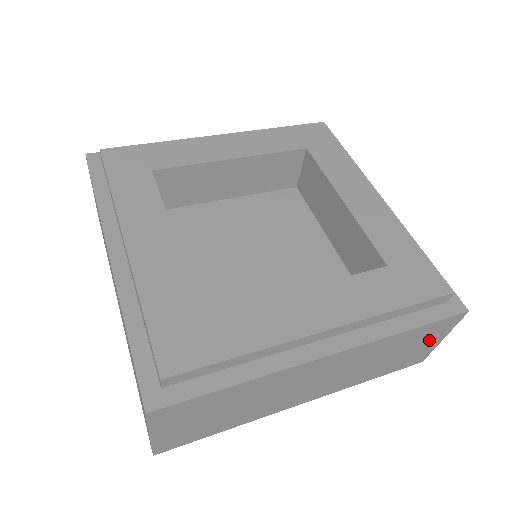
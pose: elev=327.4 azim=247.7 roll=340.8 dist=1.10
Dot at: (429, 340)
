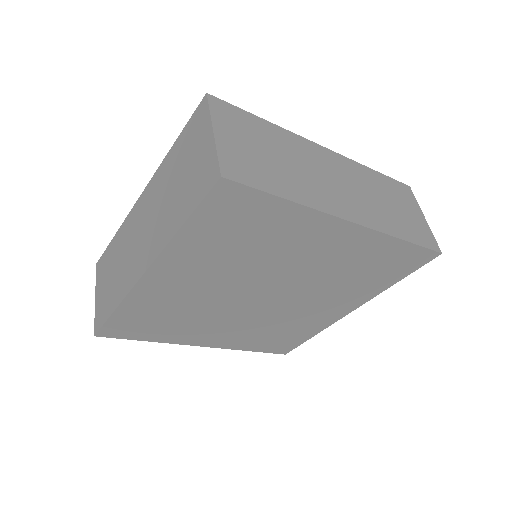
Dot at: (410, 208)
